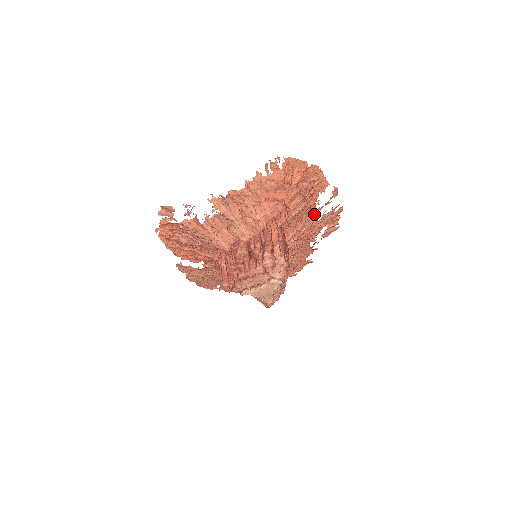
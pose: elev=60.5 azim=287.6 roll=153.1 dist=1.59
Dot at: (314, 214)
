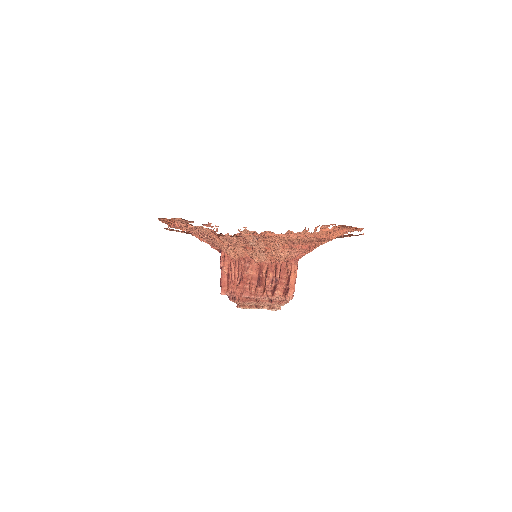
Dot at: occluded
